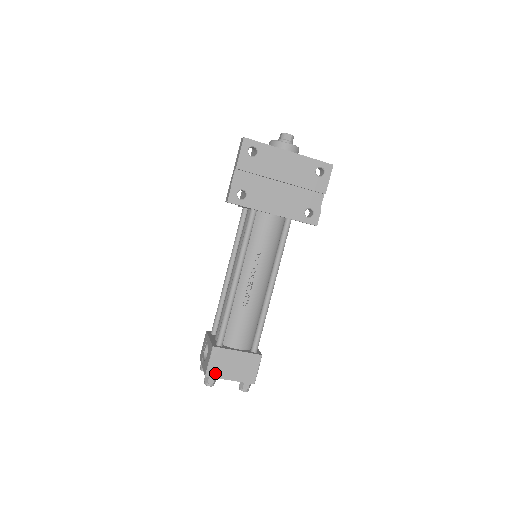
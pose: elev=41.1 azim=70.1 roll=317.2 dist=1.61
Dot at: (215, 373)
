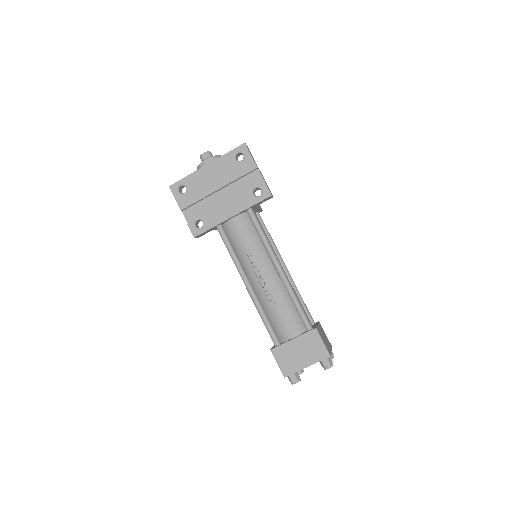
Dot at: (290, 370)
